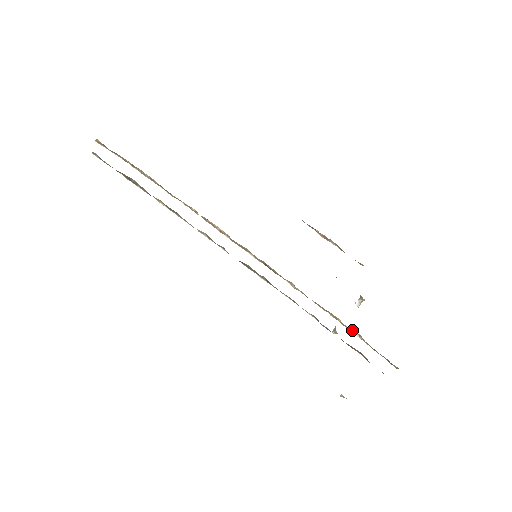
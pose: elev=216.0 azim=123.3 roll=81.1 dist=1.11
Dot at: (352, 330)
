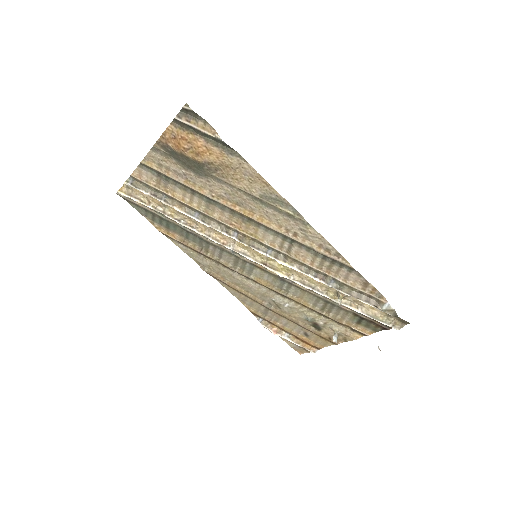
Dot at: (350, 304)
